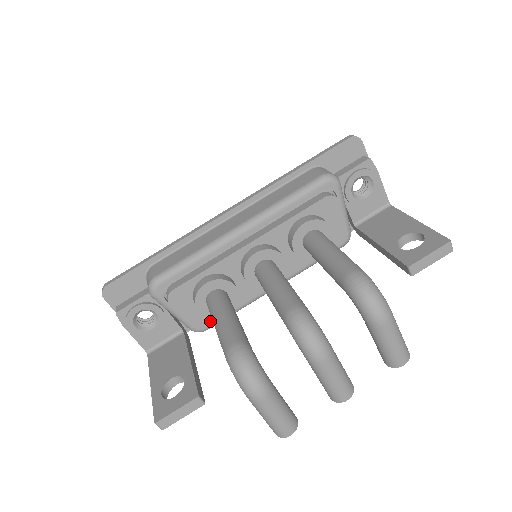
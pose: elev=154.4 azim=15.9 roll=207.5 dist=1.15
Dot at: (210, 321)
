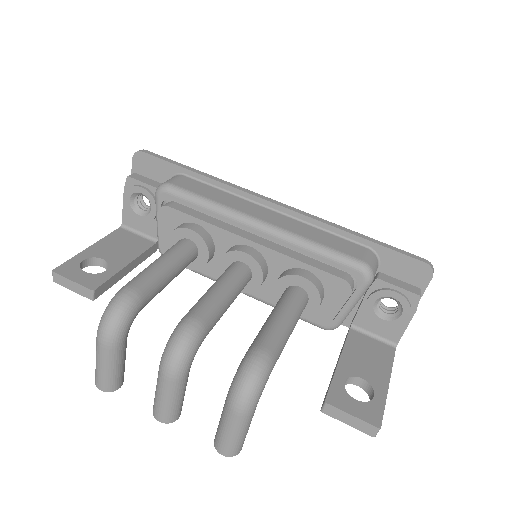
Dot at: occluded
